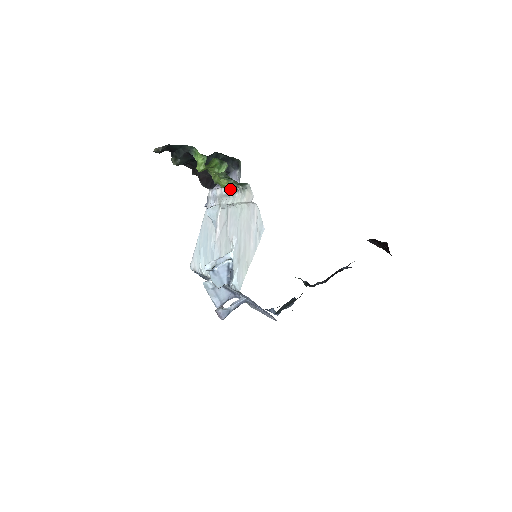
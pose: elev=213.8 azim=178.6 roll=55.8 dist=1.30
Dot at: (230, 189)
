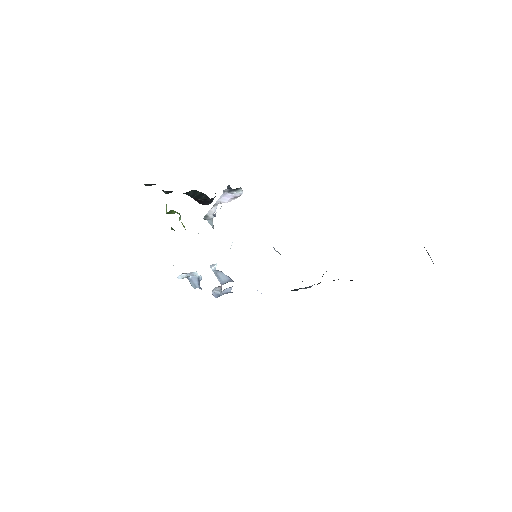
Dot at: occluded
